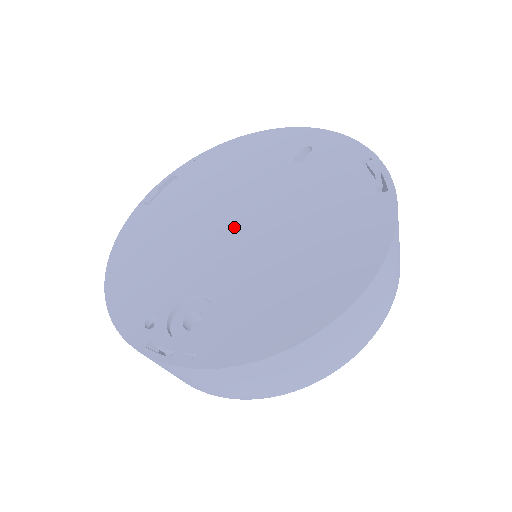
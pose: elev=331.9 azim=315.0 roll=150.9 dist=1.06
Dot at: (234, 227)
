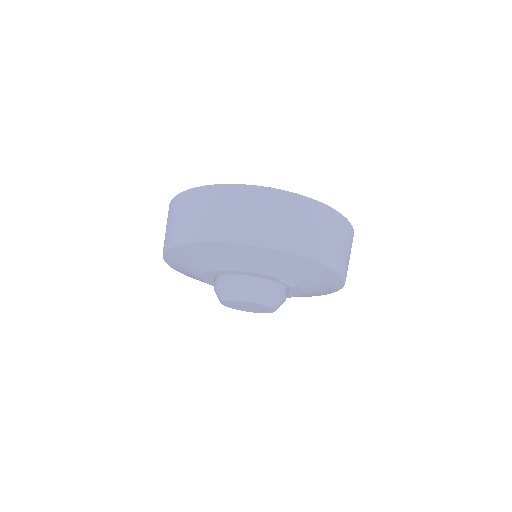
Dot at: occluded
